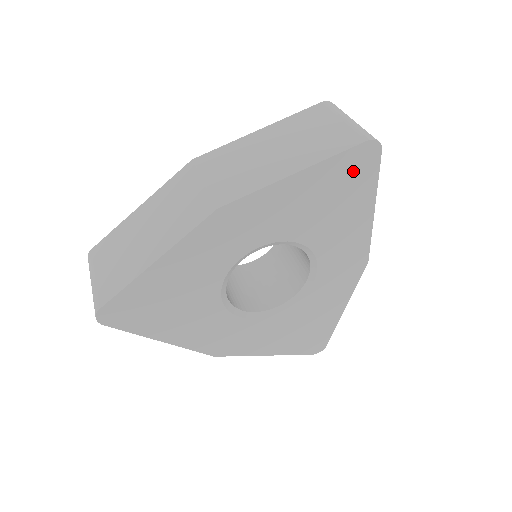
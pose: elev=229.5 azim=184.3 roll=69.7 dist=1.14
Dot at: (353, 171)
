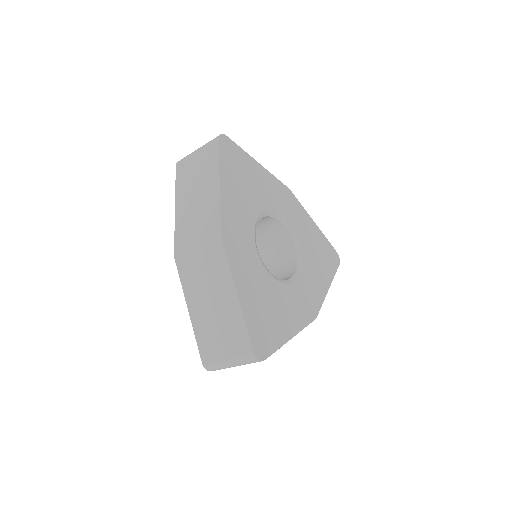
Dot at: (232, 157)
